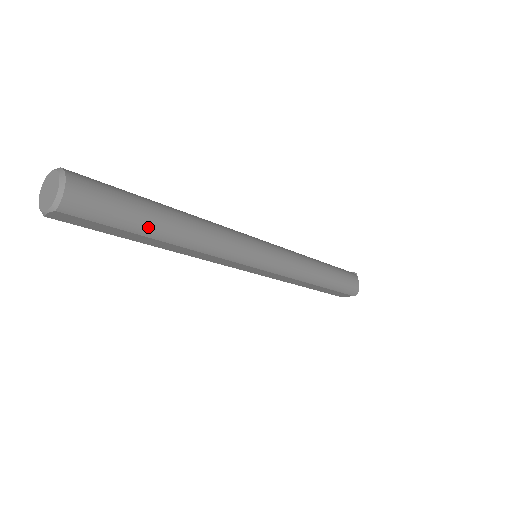
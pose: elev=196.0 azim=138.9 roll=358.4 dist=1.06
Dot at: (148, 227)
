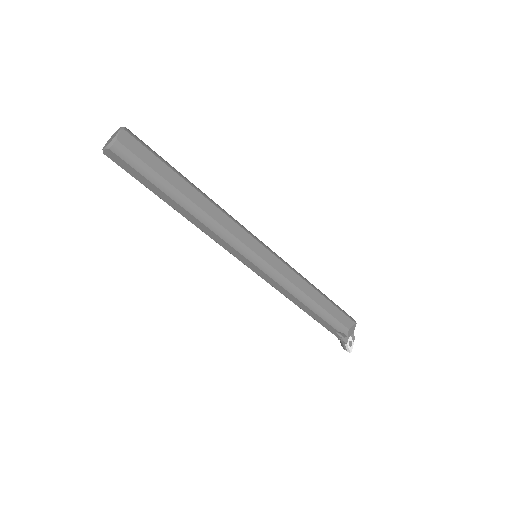
Dot at: (177, 171)
